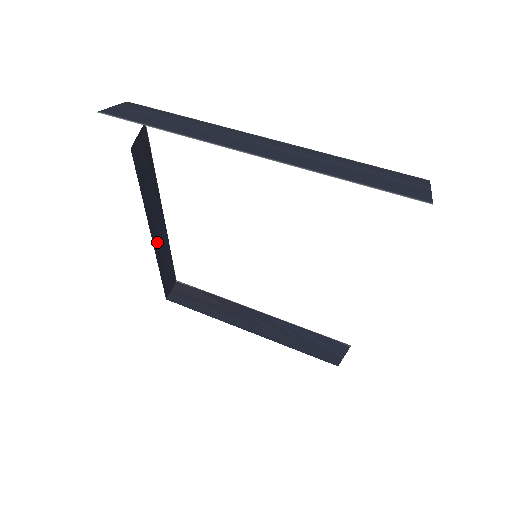
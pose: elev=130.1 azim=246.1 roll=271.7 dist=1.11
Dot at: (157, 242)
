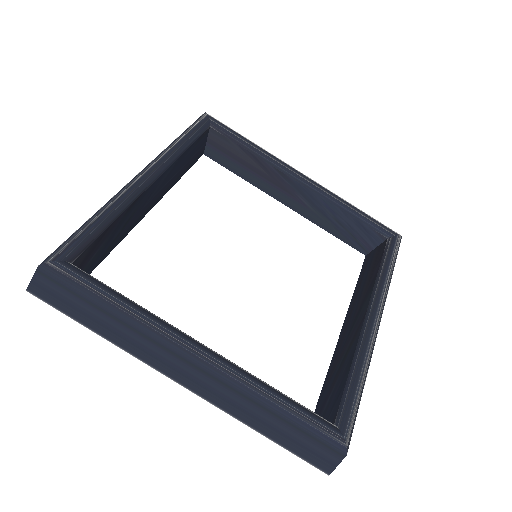
Dot at: (161, 191)
